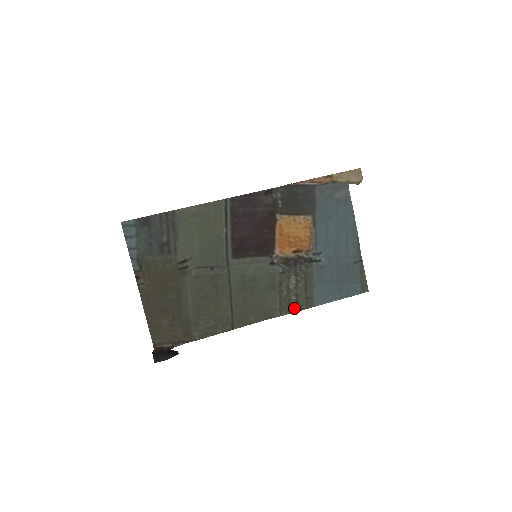
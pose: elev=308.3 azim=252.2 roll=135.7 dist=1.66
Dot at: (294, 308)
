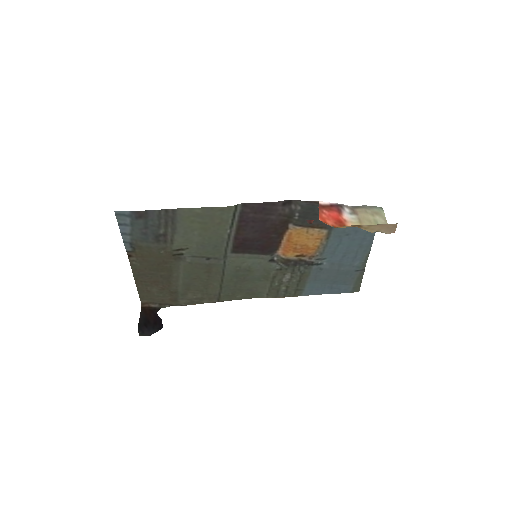
Dot at: (281, 295)
